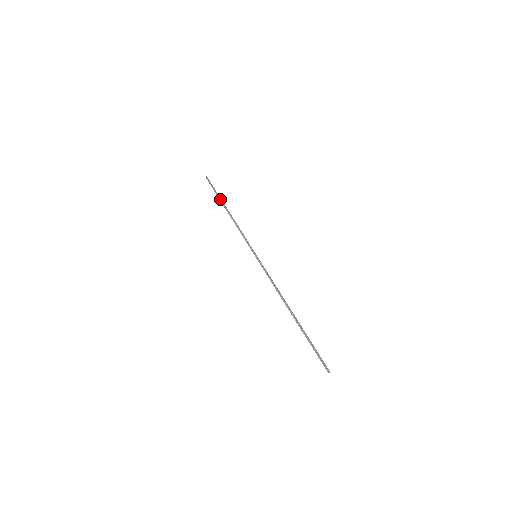
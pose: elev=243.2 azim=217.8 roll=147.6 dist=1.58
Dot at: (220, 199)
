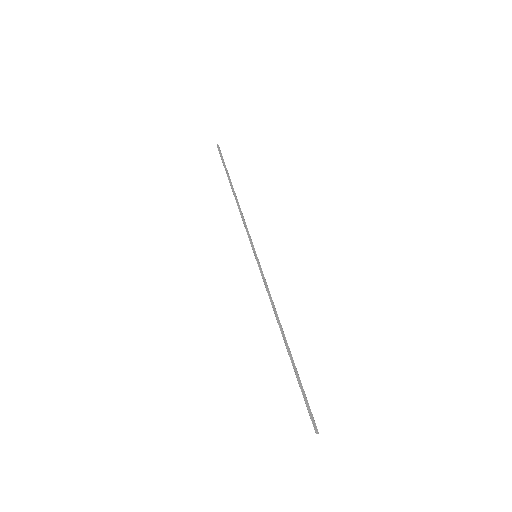
Dot at: (227, 176)
